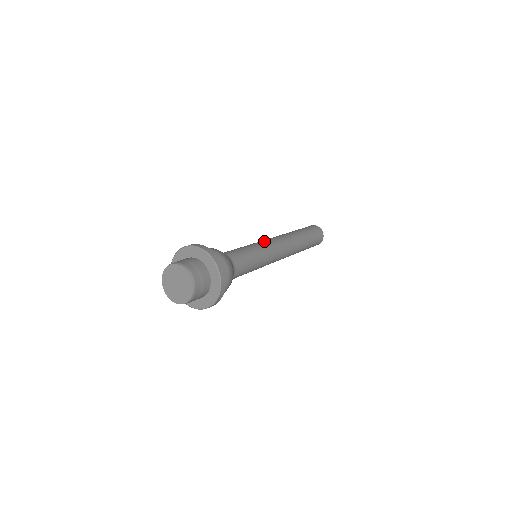
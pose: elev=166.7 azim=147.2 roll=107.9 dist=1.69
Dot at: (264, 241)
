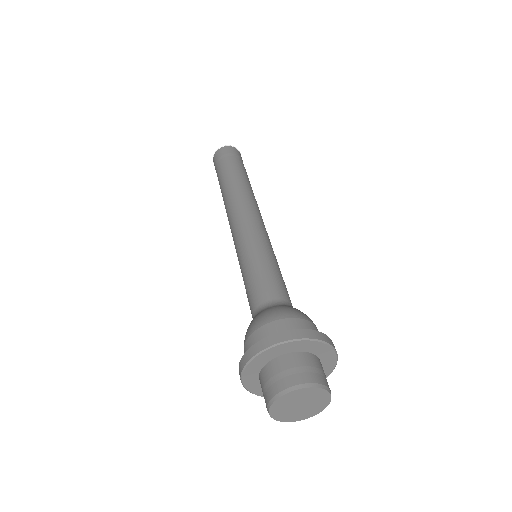
Dot at: (264, 231)
